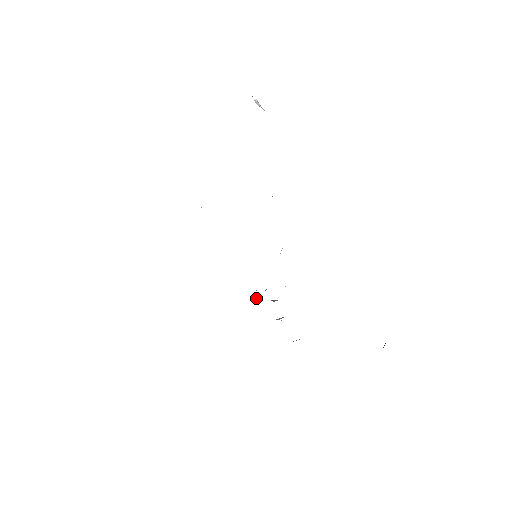
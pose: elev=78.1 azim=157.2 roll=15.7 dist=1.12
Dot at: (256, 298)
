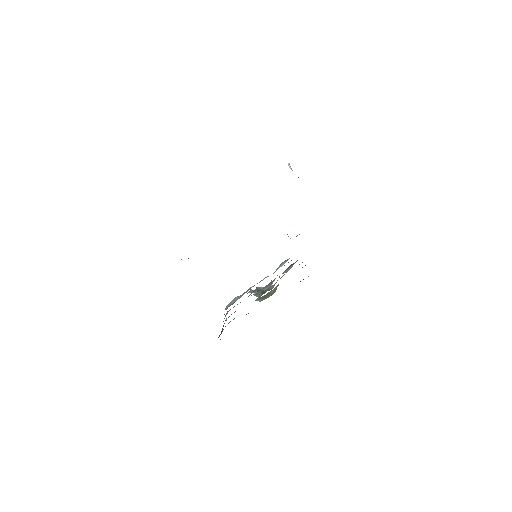
Dot at: (249, 292)
